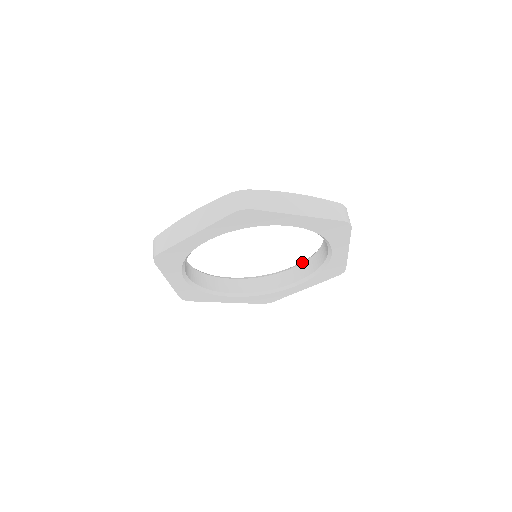
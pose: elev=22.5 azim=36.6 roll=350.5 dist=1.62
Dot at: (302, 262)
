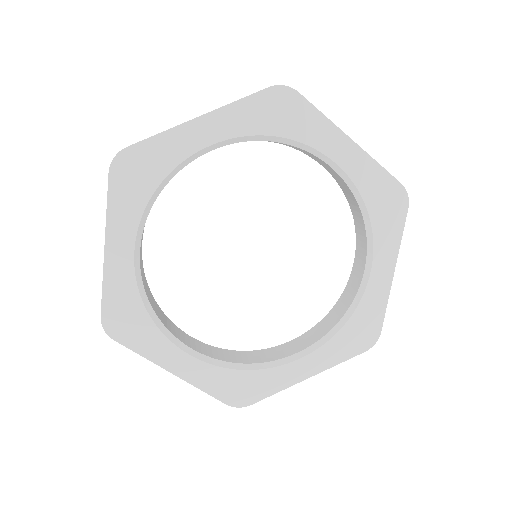
Dot at: occluded
